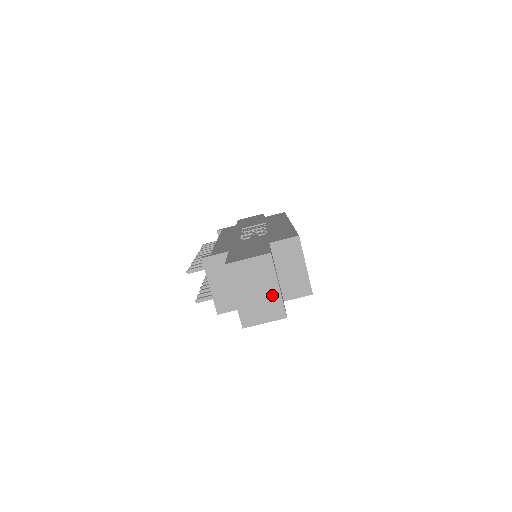
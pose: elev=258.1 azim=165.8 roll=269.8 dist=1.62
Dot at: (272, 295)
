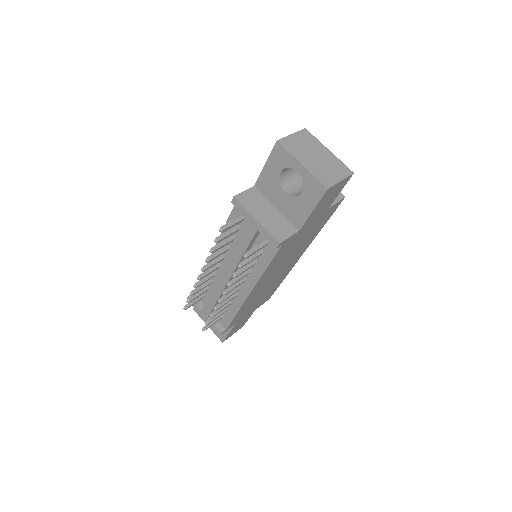
Dot at: (329, 158)
